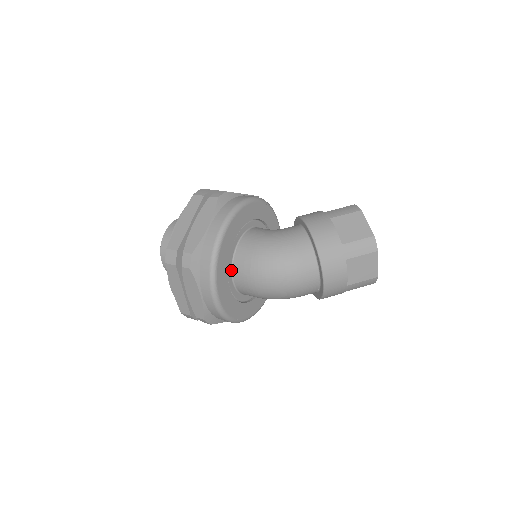
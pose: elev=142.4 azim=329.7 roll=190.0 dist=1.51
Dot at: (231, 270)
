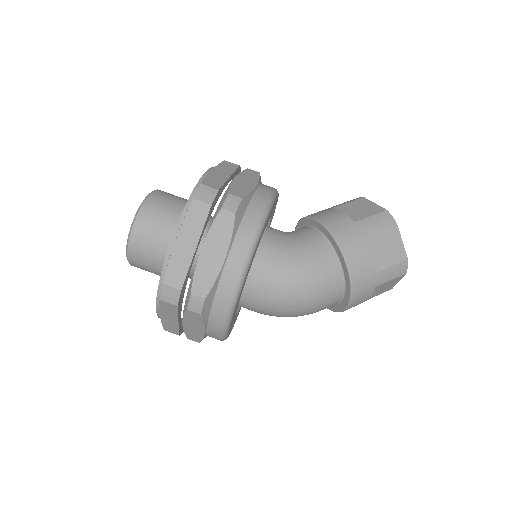
Dot at: occluded
